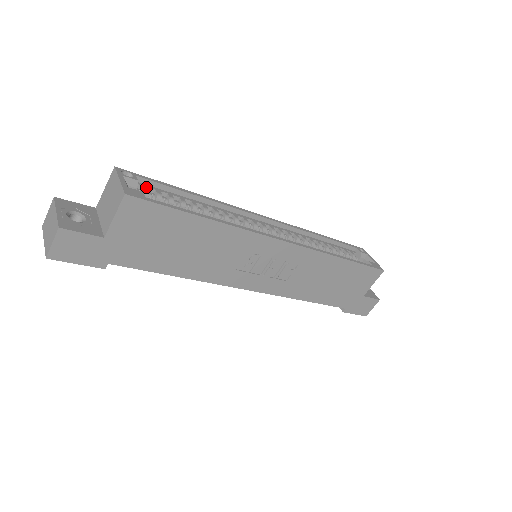
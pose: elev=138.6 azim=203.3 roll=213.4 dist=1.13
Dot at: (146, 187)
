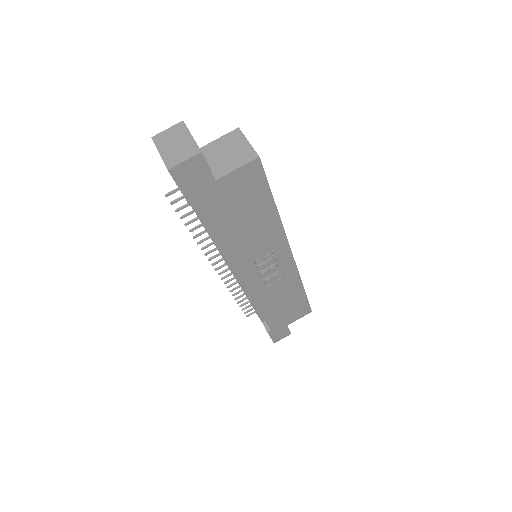
Dot at: occluded
